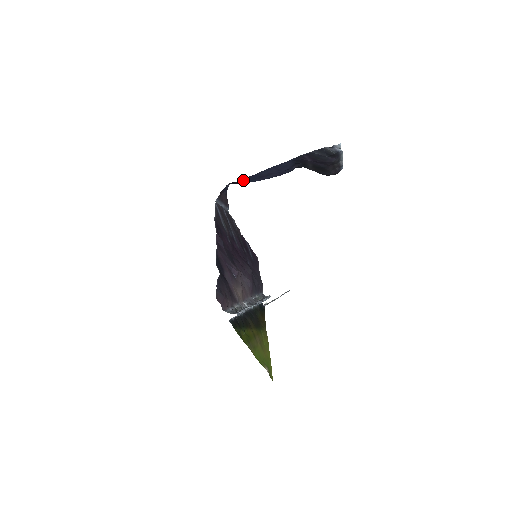
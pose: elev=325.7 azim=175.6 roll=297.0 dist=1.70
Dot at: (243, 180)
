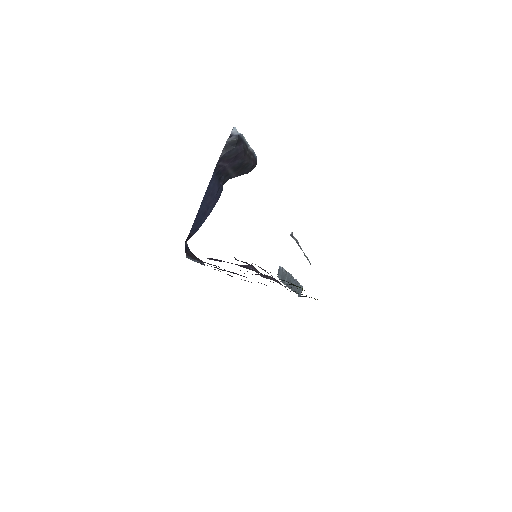
Dot at: (193, 228)
